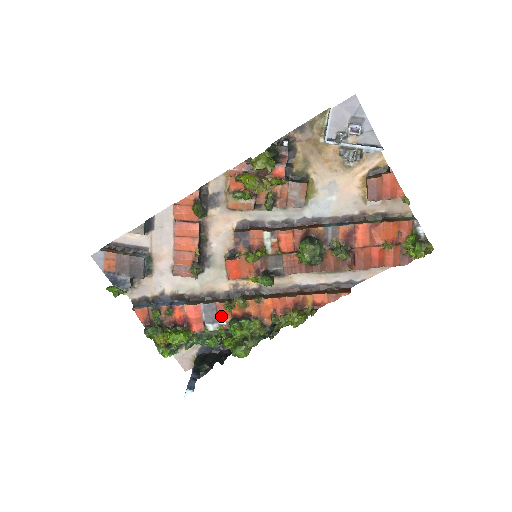
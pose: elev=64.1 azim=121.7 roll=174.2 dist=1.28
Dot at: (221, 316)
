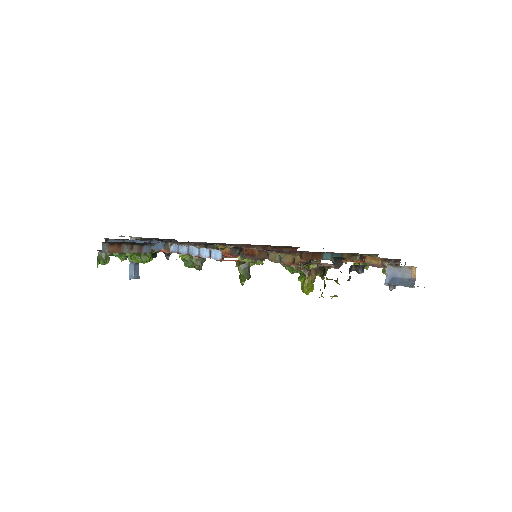
Dot at: occluded
